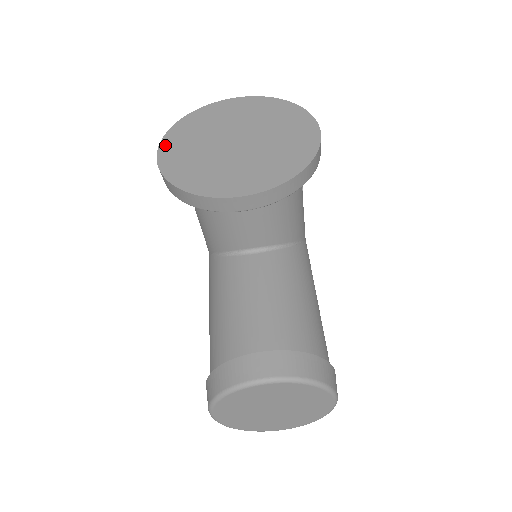
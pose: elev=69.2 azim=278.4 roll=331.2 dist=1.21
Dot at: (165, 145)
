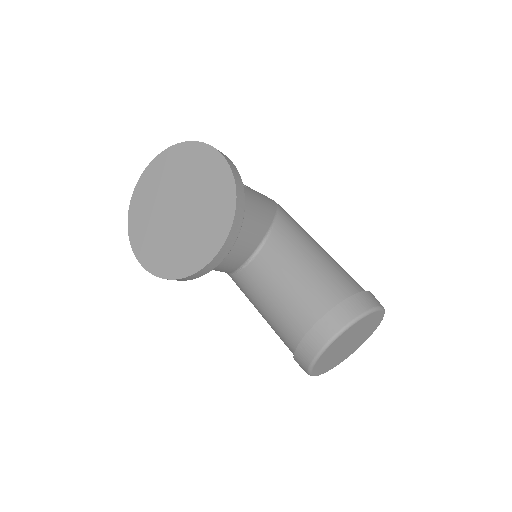
Dot at: (137, 250)
